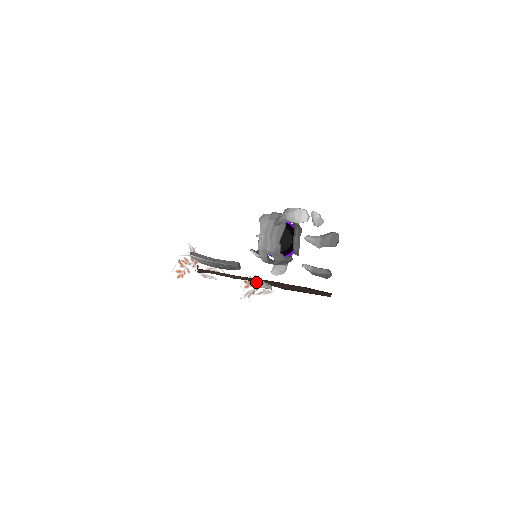
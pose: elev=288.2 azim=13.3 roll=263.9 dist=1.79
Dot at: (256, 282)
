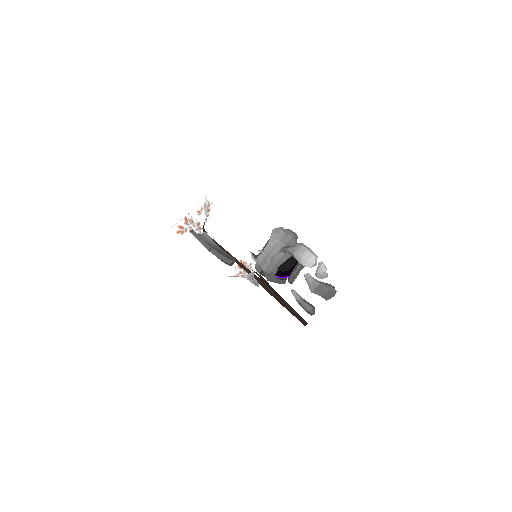
Dot at: (247, 274)
